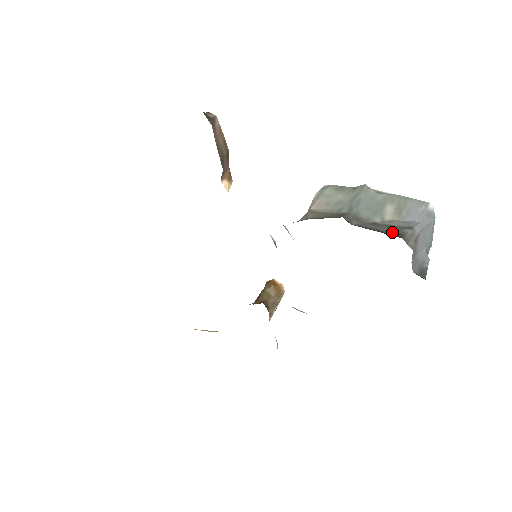
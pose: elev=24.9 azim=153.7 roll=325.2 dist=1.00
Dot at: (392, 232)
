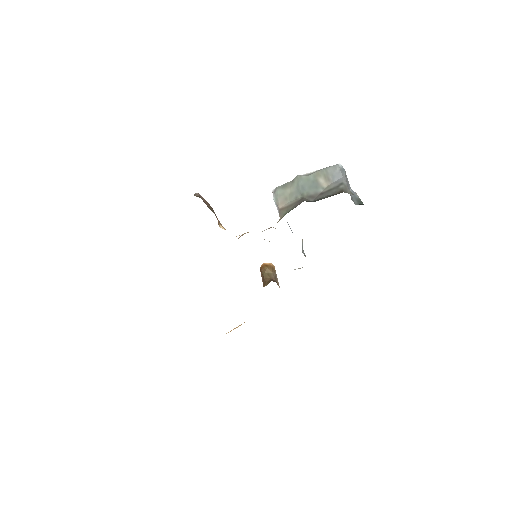
Dot at: (336, 192)
